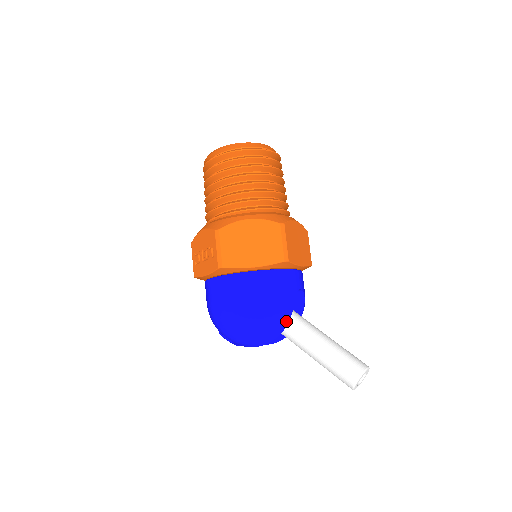
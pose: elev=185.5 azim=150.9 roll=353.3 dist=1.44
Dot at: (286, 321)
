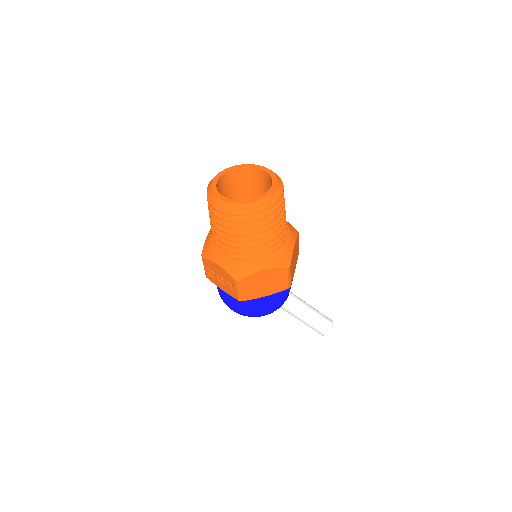
Dot at: occluded
